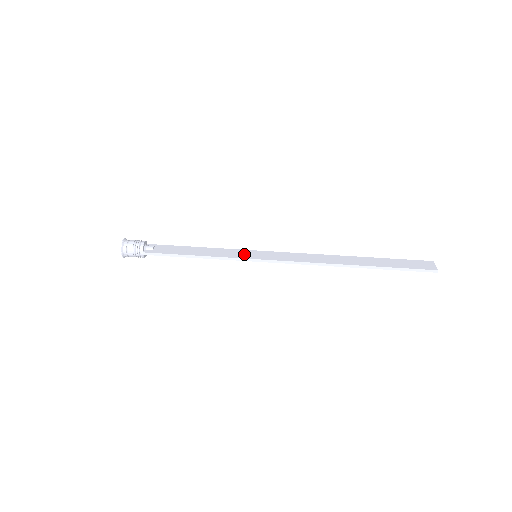
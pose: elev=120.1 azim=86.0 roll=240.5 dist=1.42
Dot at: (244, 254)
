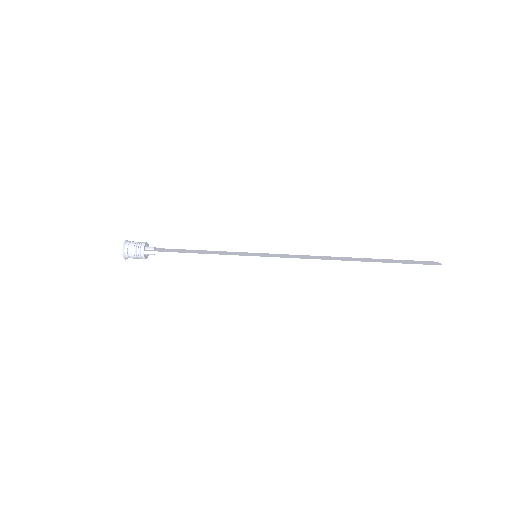
Dot at: (244, 254)
